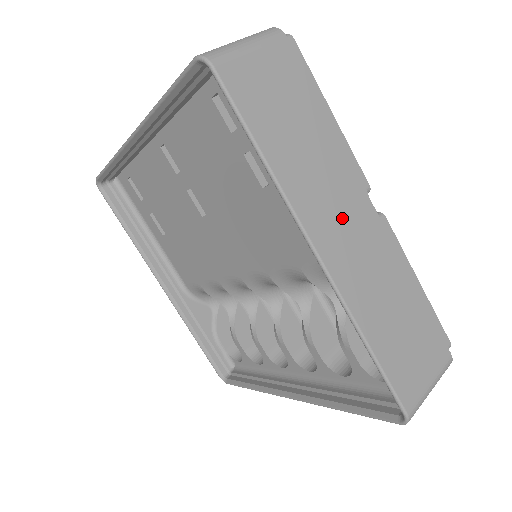
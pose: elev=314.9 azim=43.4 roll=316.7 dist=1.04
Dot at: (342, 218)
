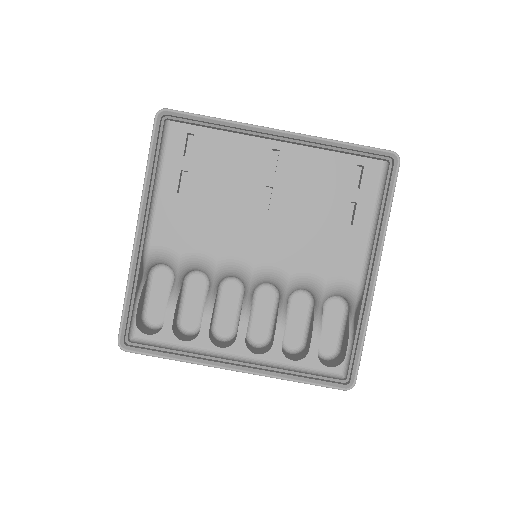
Dot at: occluded
